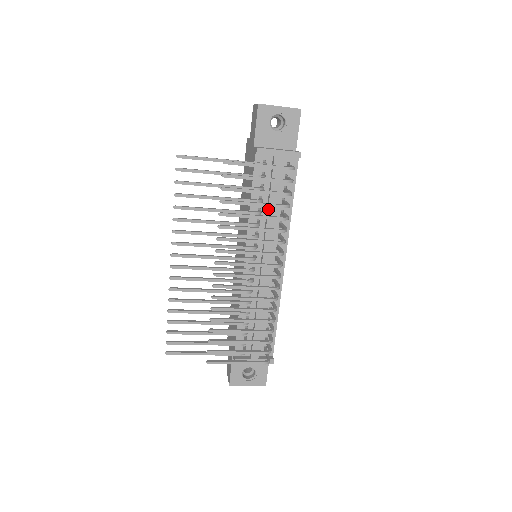
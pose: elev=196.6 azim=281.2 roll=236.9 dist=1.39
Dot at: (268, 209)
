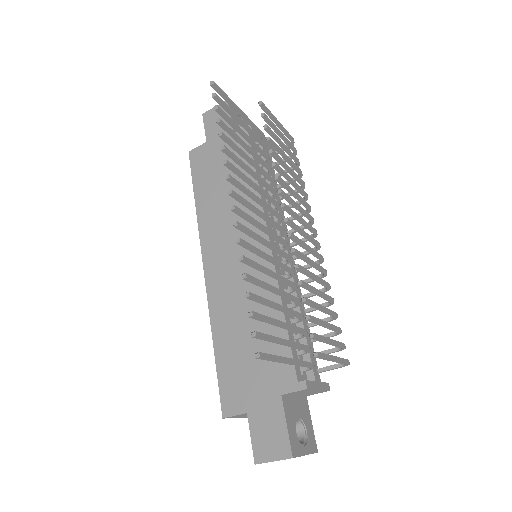
Dot at: occluded
